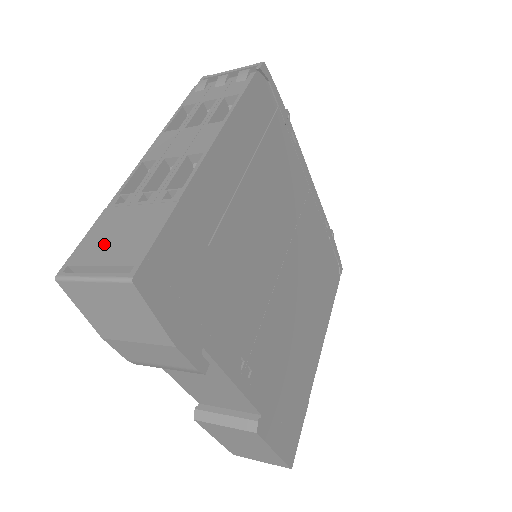
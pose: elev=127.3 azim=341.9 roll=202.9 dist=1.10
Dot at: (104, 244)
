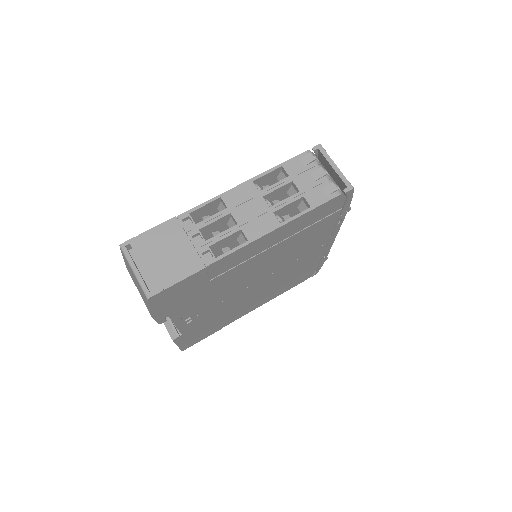
Dot at: (155, 251)
